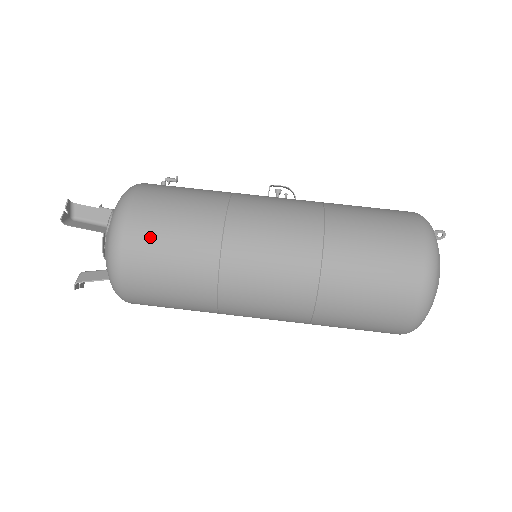
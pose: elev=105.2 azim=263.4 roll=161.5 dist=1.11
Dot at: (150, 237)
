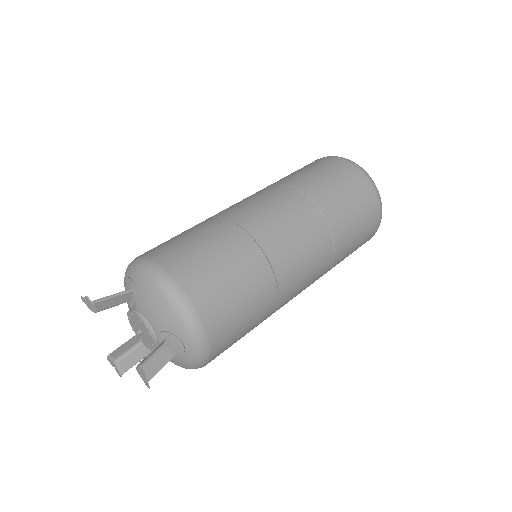
Dot at: (171, 245)
